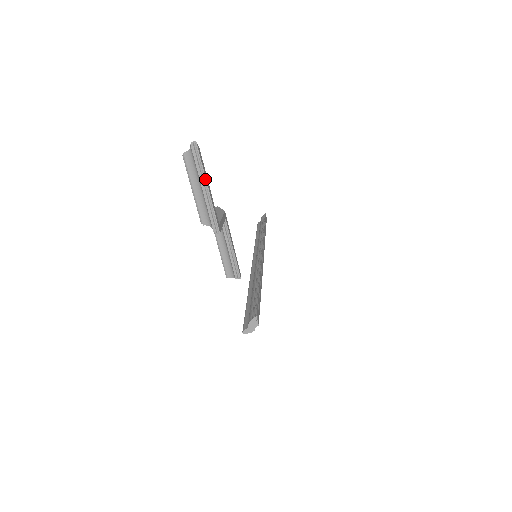
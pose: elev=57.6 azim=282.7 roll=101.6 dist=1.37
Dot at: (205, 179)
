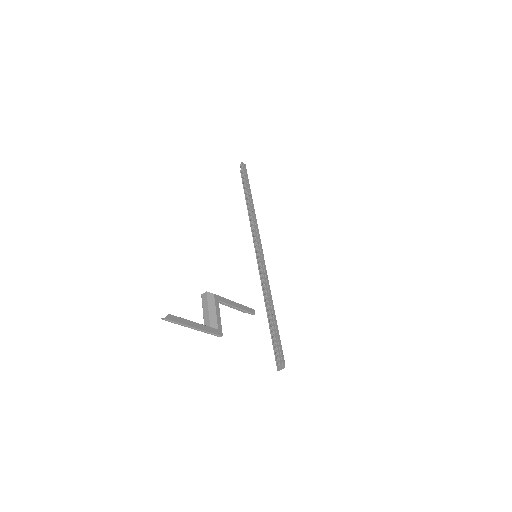
Dot at: (188, 326)
